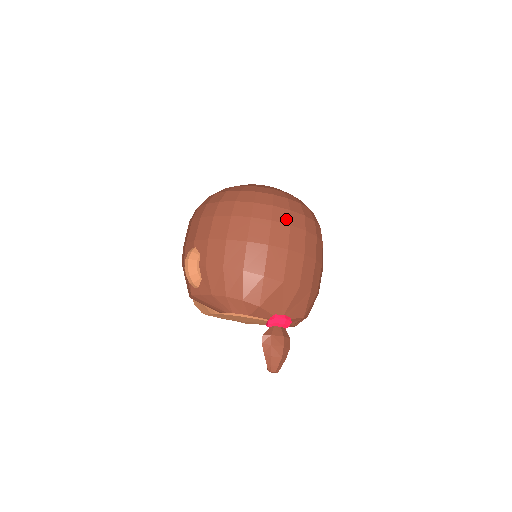
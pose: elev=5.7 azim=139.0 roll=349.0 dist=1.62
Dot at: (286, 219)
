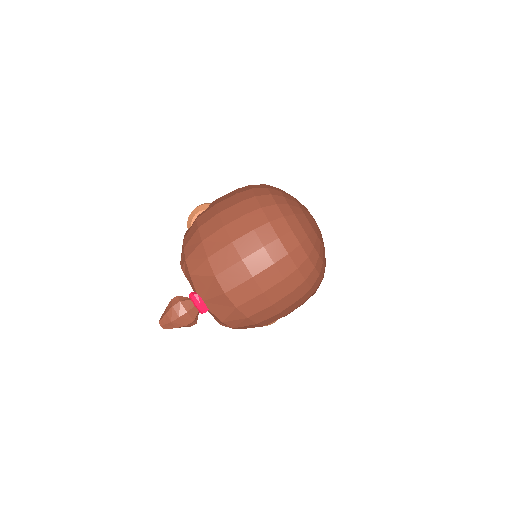
Dot at: (266, 240)
